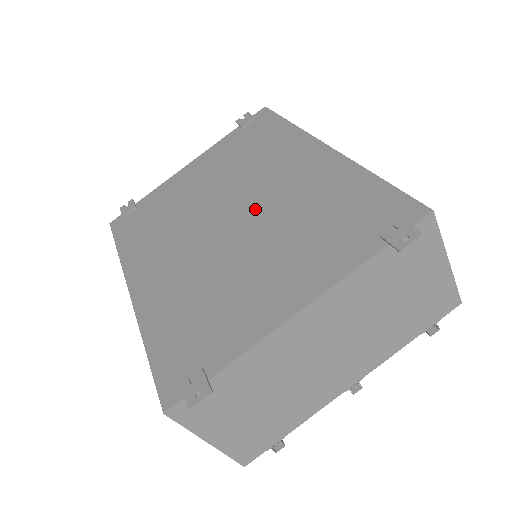
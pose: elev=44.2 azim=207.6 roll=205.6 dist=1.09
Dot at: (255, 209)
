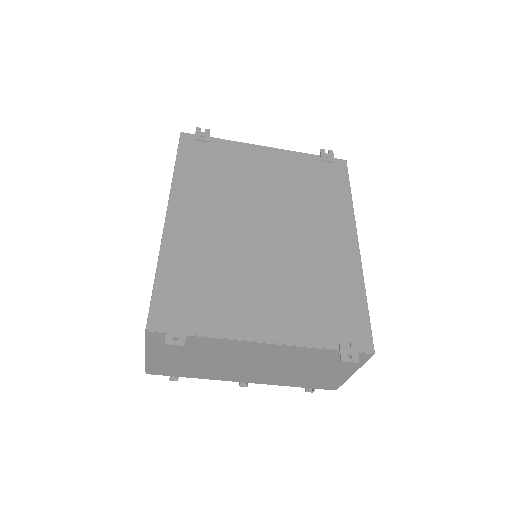
Dot at: (286, 241)
